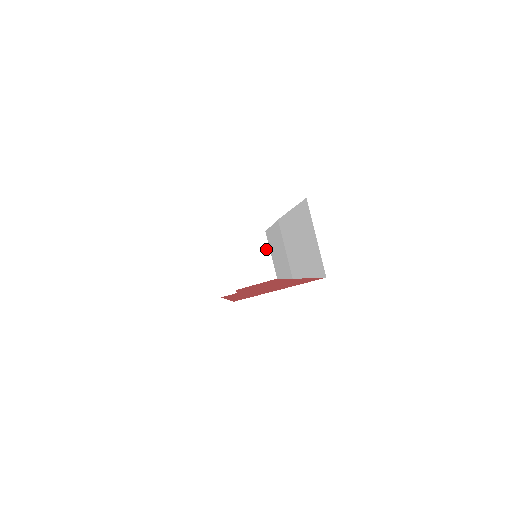
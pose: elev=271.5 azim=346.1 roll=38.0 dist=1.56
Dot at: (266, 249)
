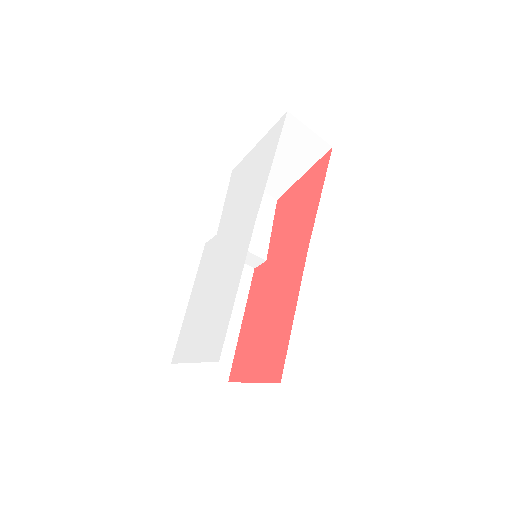
Dot at: (300, 129)
